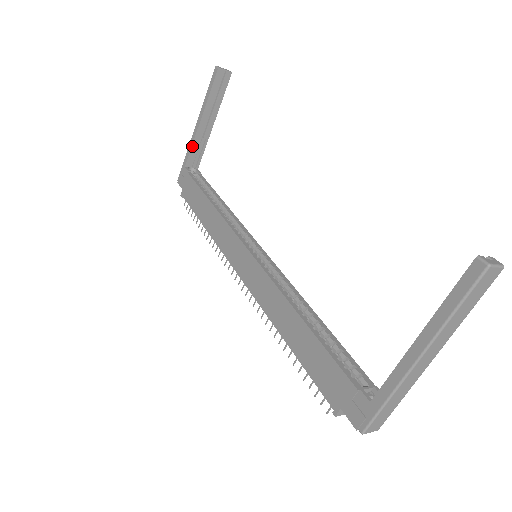
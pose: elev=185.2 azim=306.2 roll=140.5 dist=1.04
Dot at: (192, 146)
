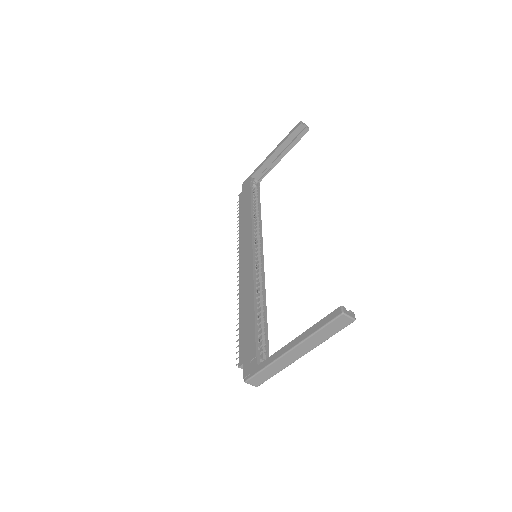
Dot at: (262, 165)
